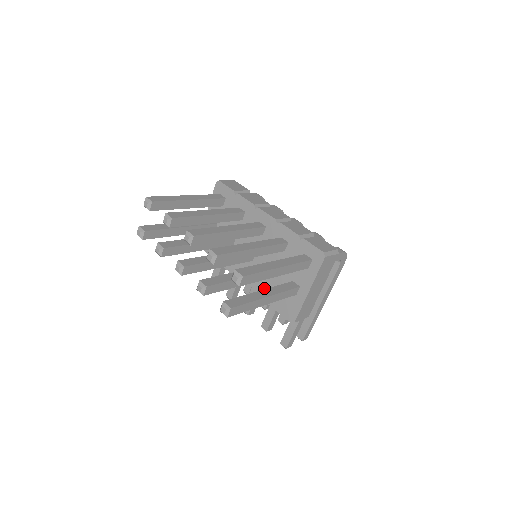
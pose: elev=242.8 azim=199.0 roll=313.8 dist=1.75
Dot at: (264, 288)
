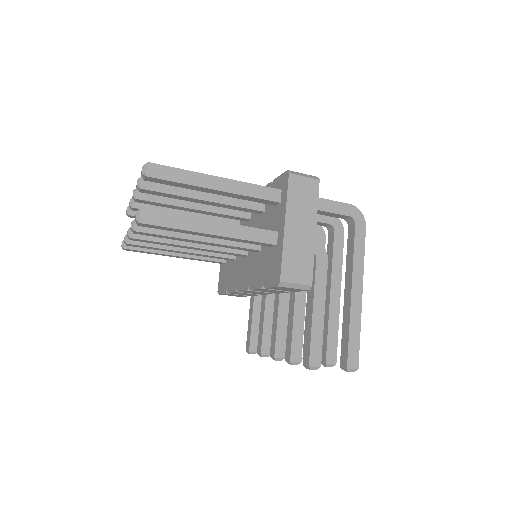
Dot at: (256, 274)
